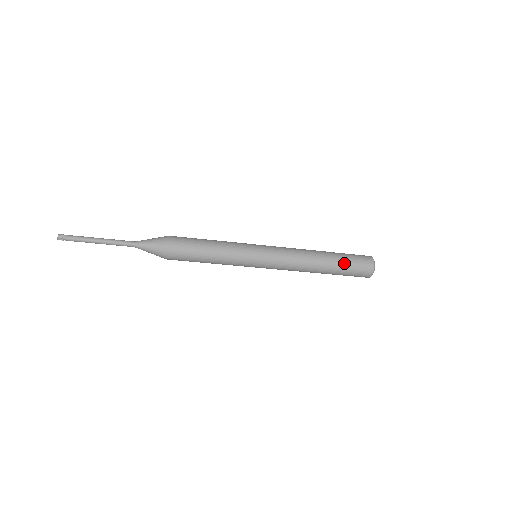
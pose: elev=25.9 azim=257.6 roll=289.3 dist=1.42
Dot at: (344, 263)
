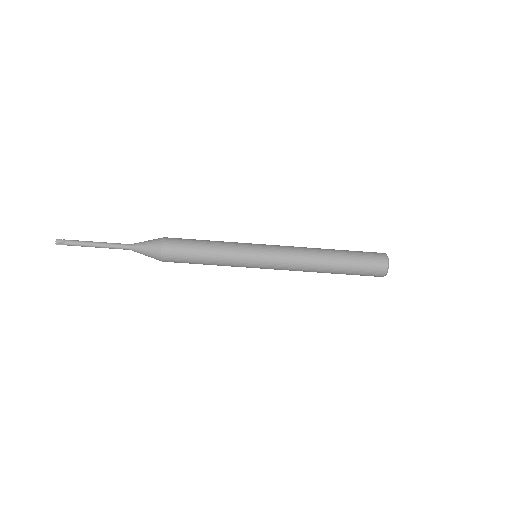
Dot at: (352, 263)
